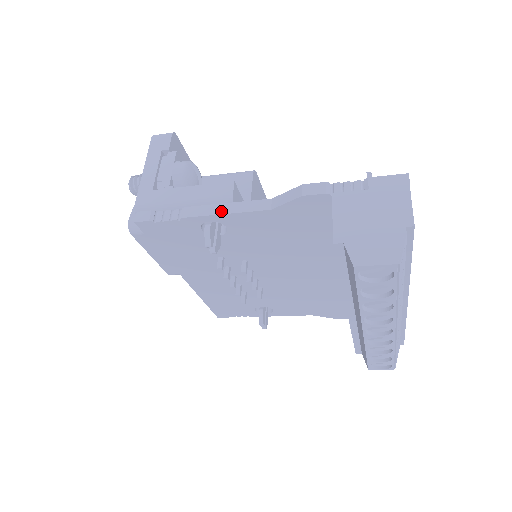
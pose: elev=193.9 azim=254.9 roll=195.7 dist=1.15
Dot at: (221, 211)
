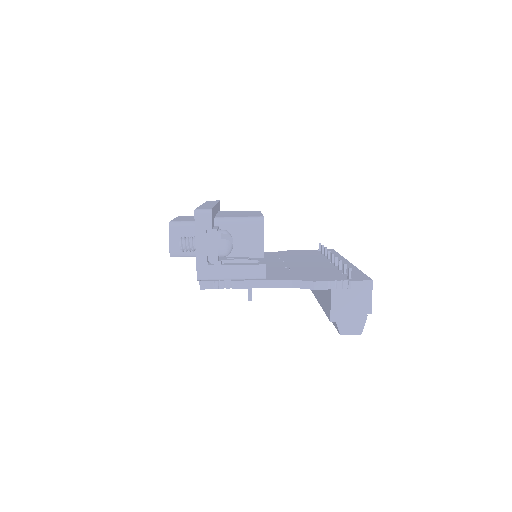
Dot at: (260, 286)
